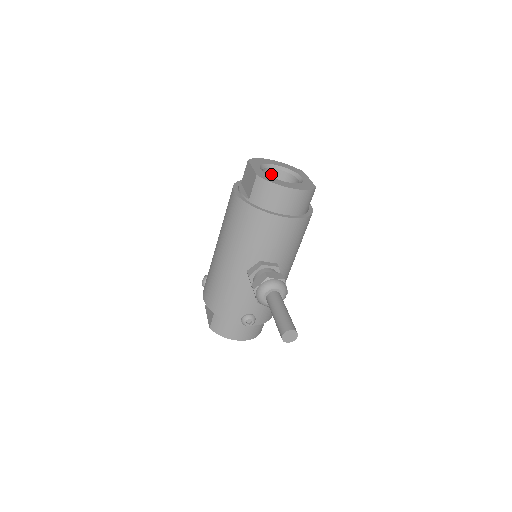
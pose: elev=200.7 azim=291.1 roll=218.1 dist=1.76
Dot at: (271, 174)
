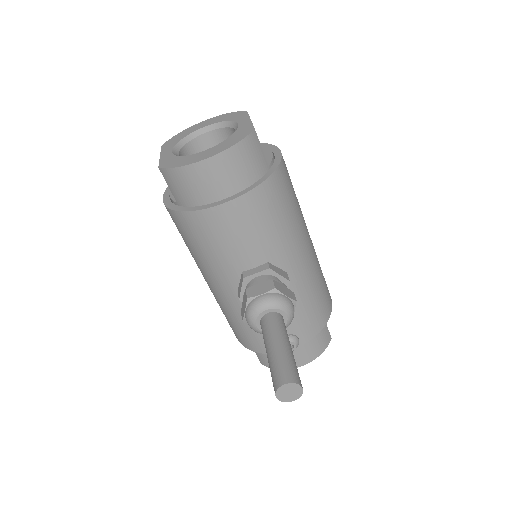
Dot at: (206, 143)
